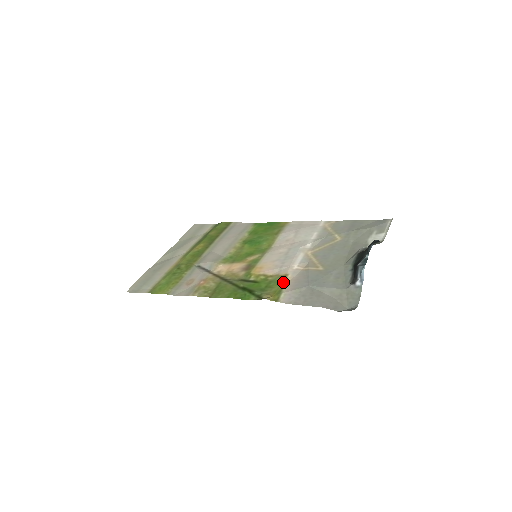
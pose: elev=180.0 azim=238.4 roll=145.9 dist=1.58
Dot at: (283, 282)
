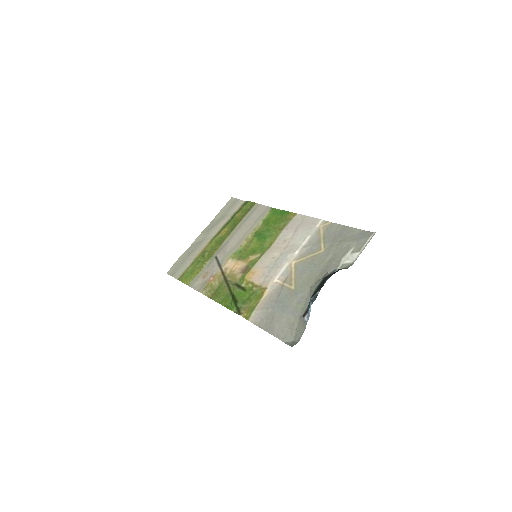
Dot at: (260, 297)
